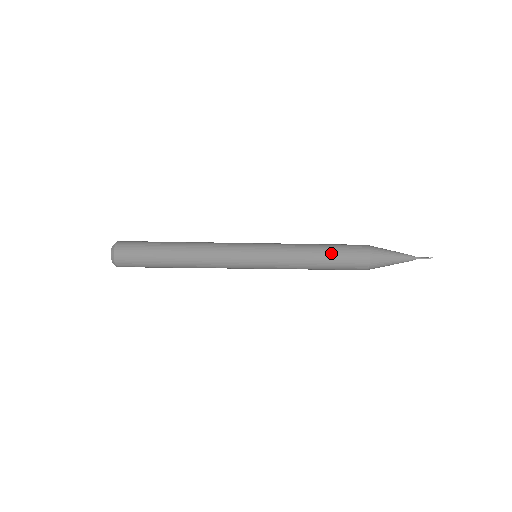
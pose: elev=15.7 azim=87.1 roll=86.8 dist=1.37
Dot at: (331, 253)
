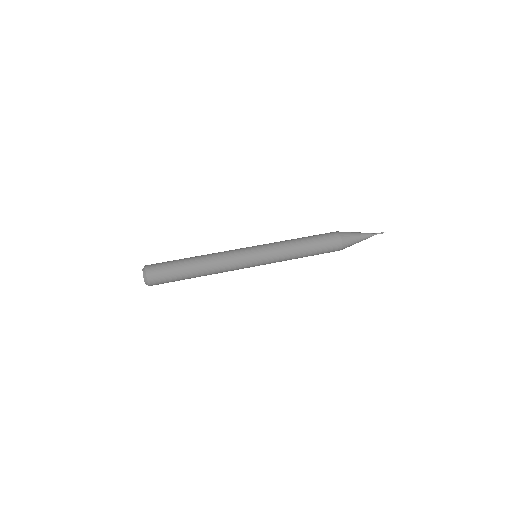
Dot at: (313, 245)
